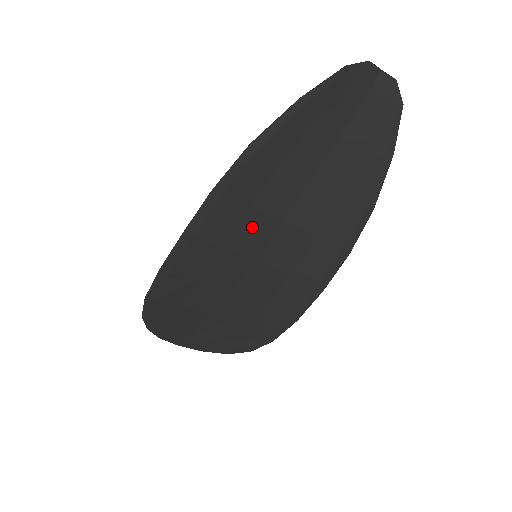
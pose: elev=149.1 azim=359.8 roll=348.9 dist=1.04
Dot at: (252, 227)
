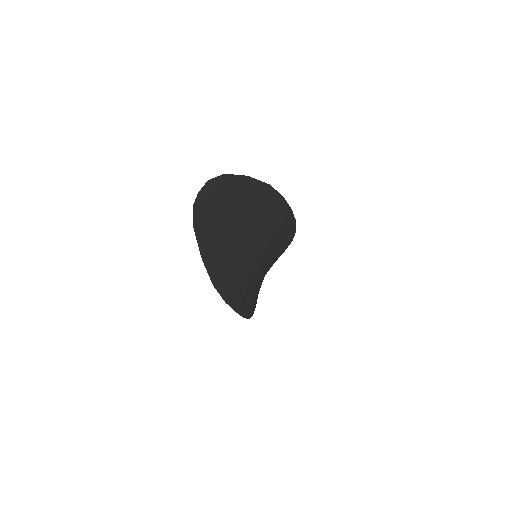
Dot at: (246, 268)
